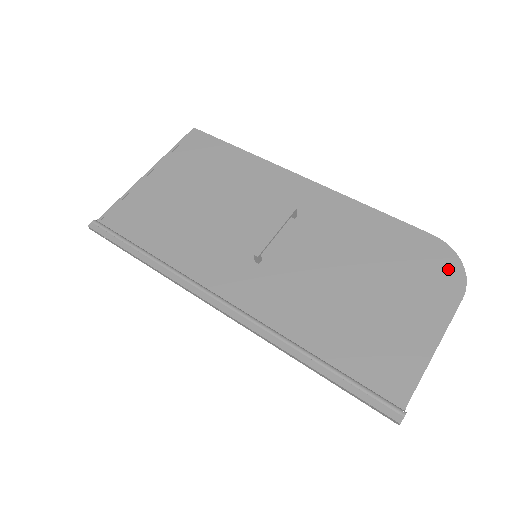
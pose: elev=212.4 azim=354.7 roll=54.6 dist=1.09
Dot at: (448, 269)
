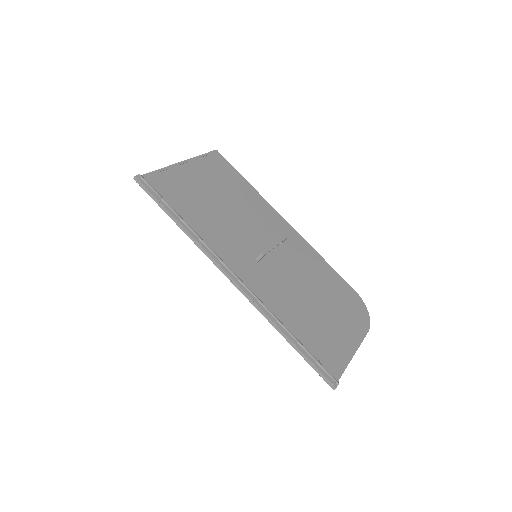
Dot at: (362, 313)
